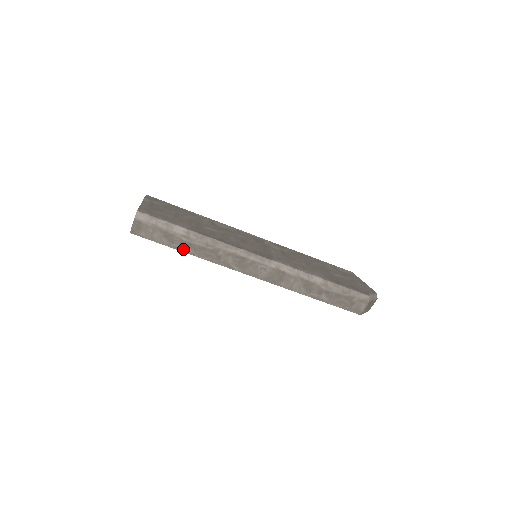
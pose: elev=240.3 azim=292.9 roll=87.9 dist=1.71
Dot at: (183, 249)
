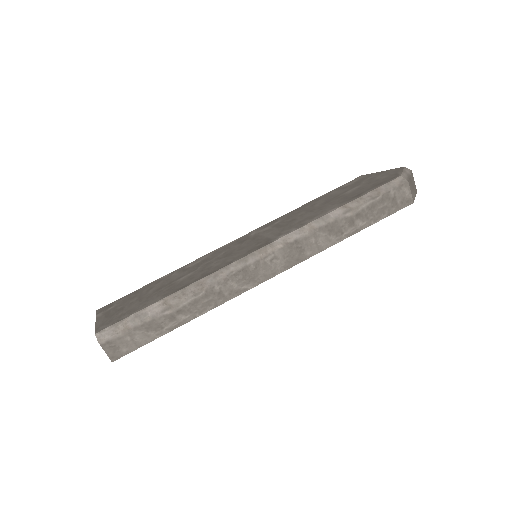
Dot at: (178, 323)
